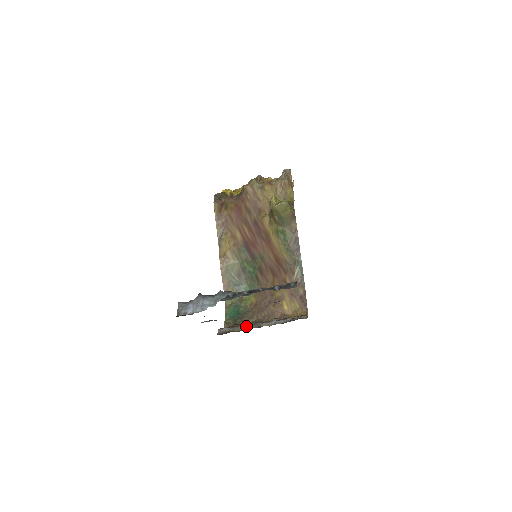
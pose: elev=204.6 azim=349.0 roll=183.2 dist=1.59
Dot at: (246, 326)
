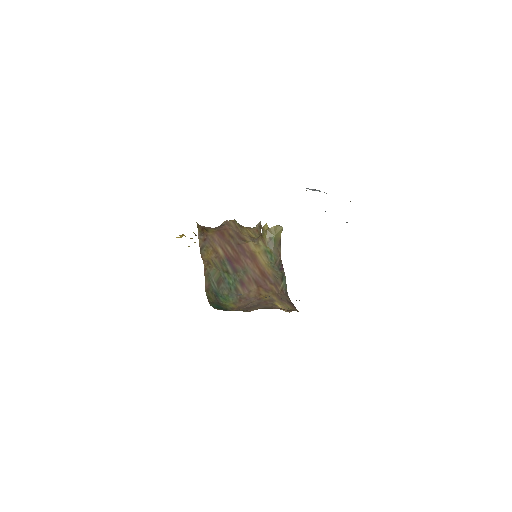
Dot at: occluded
